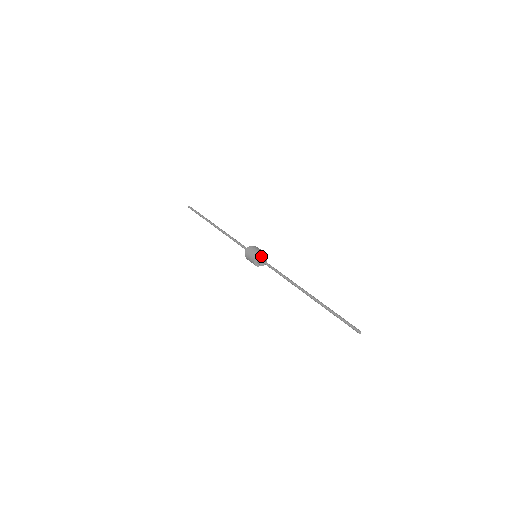
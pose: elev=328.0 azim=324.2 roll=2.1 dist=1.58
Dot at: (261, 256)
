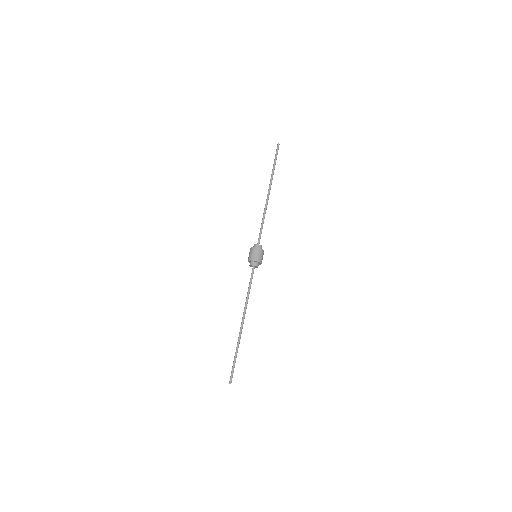
Dot at: (250, 263)
